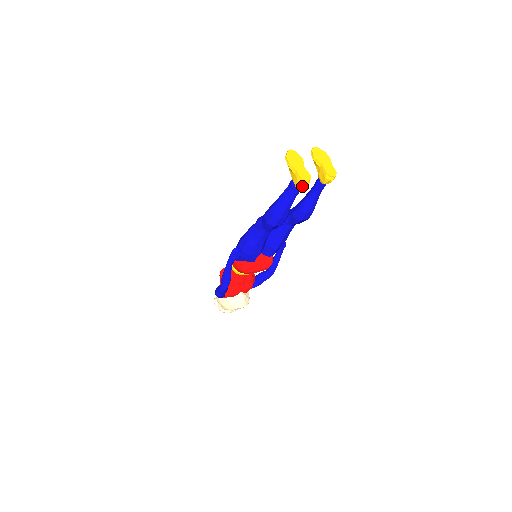
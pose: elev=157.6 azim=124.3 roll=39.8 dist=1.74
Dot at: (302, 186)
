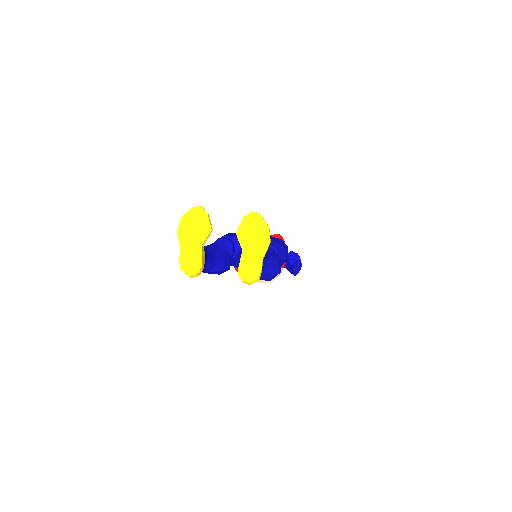
Dot at: occluded
